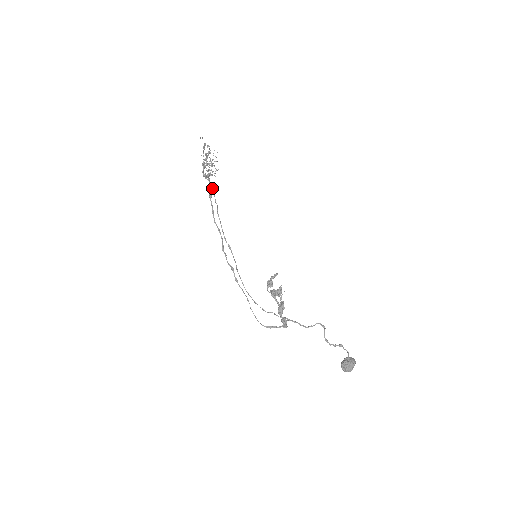
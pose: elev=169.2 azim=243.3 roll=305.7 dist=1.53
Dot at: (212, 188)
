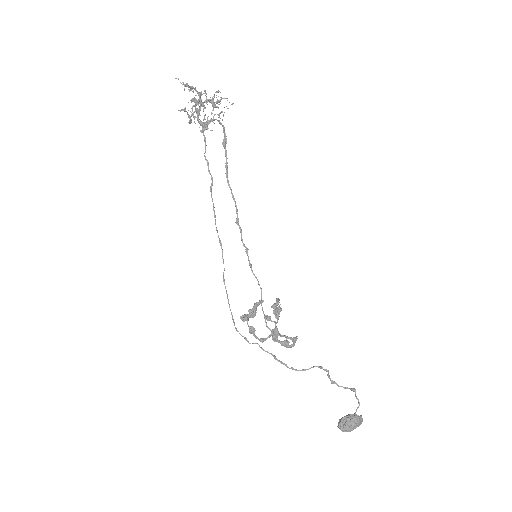
Dot at: occluded
